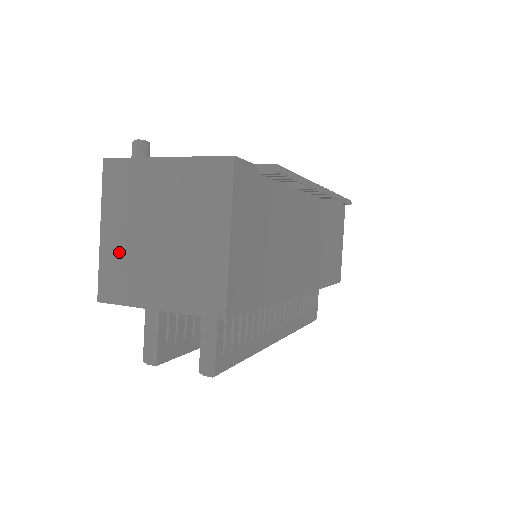
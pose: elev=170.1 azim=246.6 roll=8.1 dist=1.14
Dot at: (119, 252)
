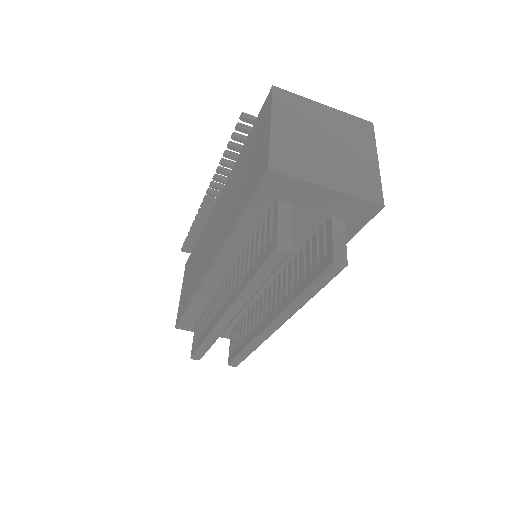
Dot at: (290, 143)
